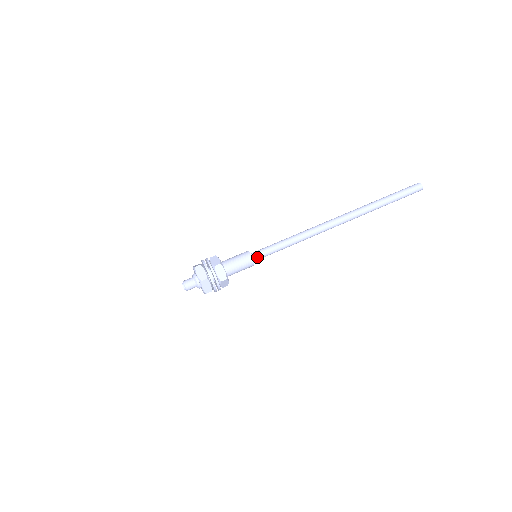
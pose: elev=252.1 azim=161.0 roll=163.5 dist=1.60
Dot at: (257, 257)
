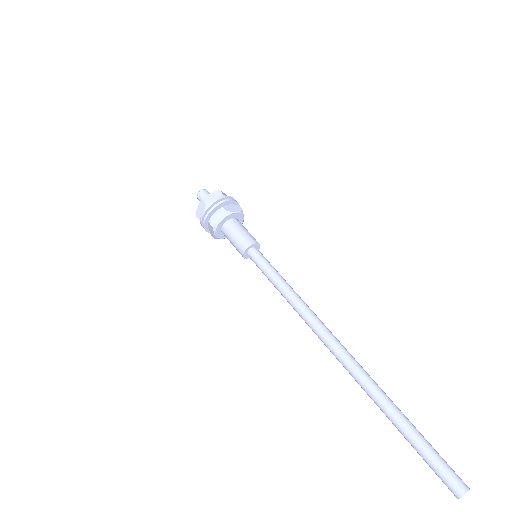
Dot at: (253, 256)
